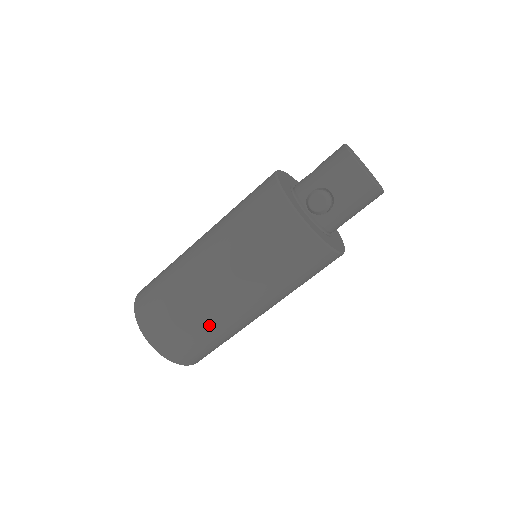
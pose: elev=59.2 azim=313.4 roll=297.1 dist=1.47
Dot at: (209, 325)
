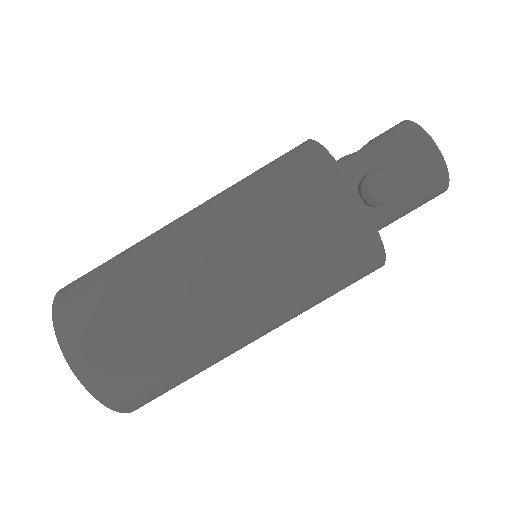
Dot at: (187, 353)
